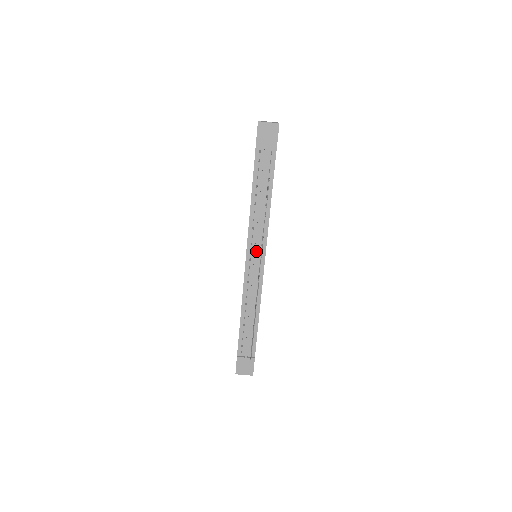
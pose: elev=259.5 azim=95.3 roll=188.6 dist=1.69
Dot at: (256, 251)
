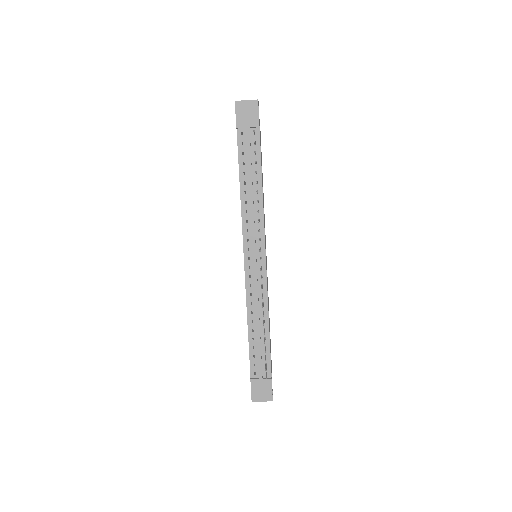
Dot at: (254, 247)
